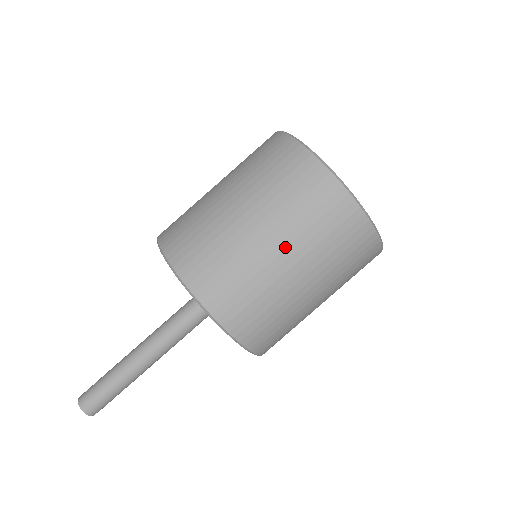
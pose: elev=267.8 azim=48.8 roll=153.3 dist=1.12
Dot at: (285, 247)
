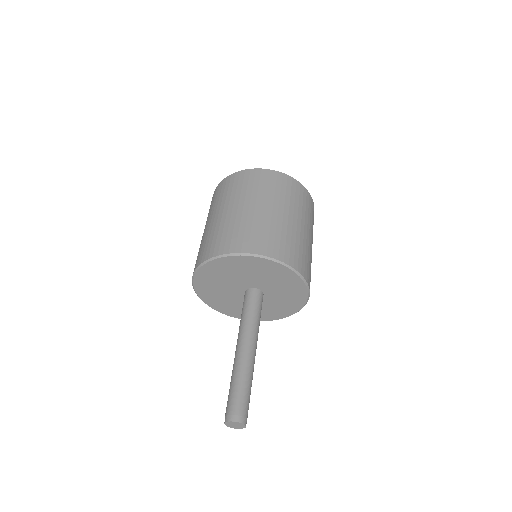
Dot at: (223, 209)
